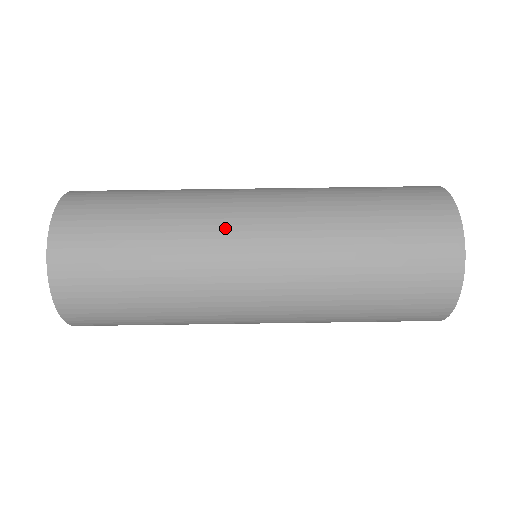
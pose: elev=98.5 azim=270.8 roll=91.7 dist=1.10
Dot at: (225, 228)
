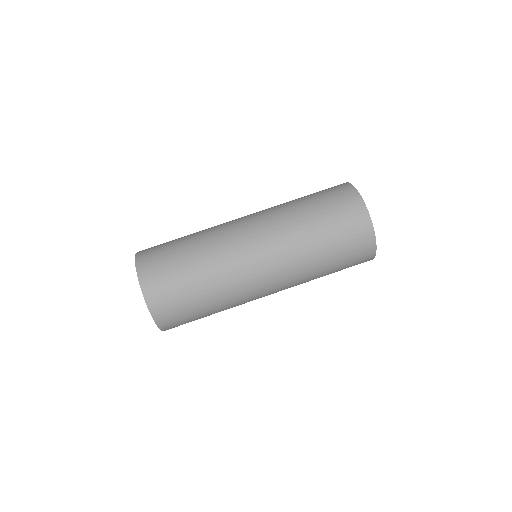
Dot at: (229, 227)
